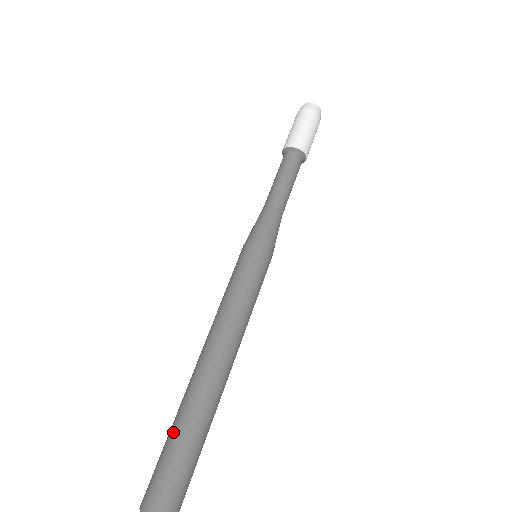
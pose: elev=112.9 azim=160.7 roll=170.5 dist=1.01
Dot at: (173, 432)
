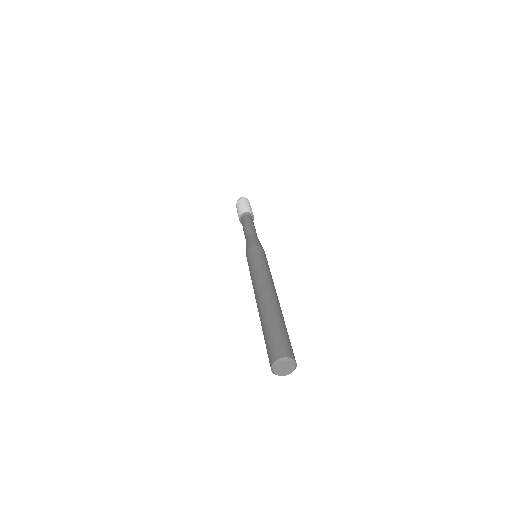
Dot at: (267, 325)
